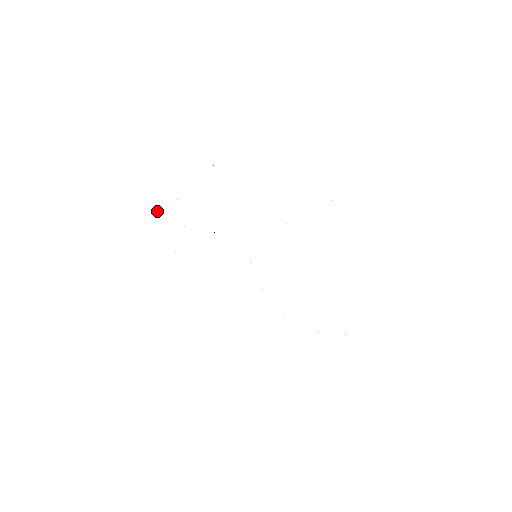
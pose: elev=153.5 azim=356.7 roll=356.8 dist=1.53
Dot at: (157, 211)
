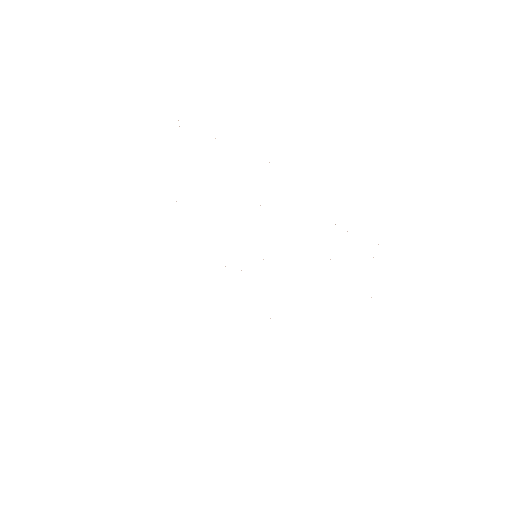
Dot at: occluded
